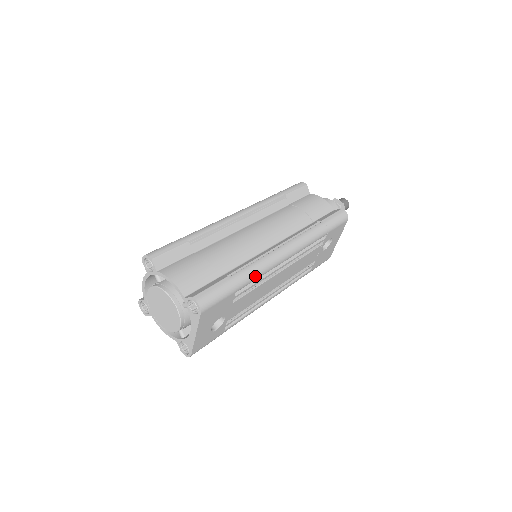
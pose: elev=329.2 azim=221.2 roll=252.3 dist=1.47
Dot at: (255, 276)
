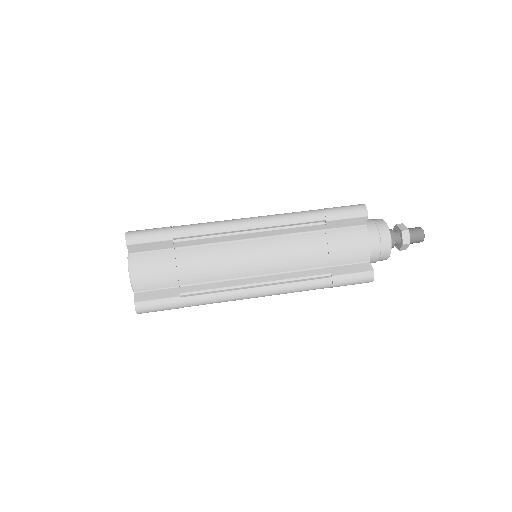
Dot at: (209, 303)
